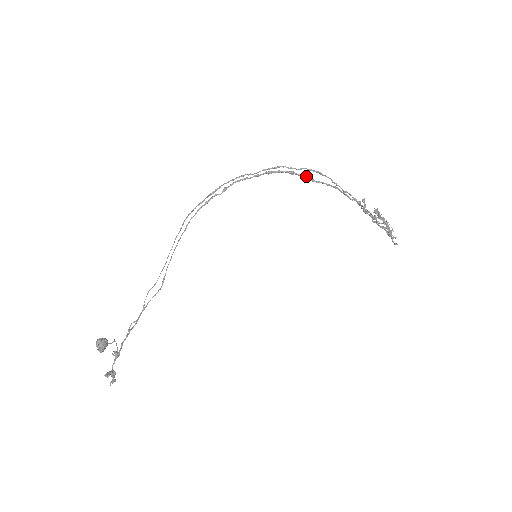
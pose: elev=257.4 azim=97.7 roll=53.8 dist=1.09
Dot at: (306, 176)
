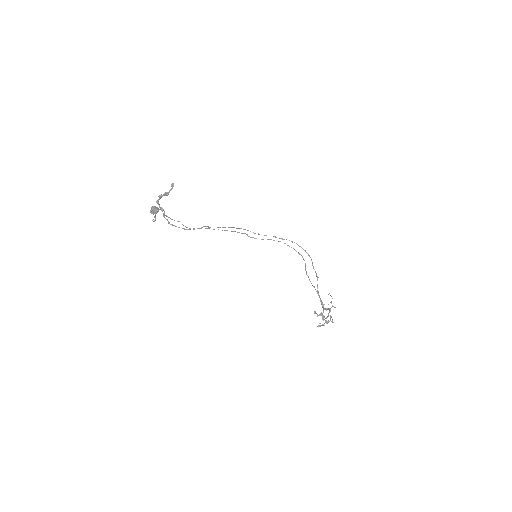
Dot at: (298, 245)
